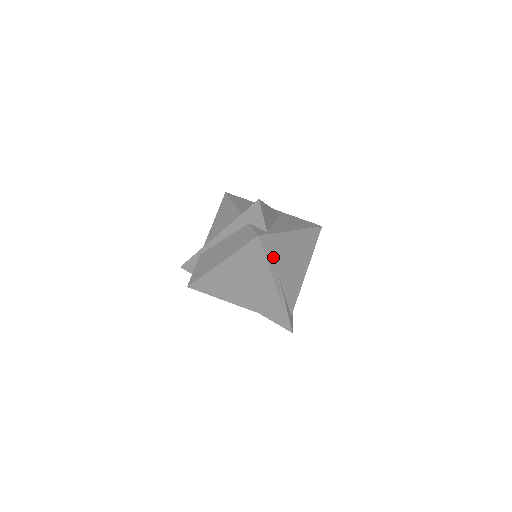
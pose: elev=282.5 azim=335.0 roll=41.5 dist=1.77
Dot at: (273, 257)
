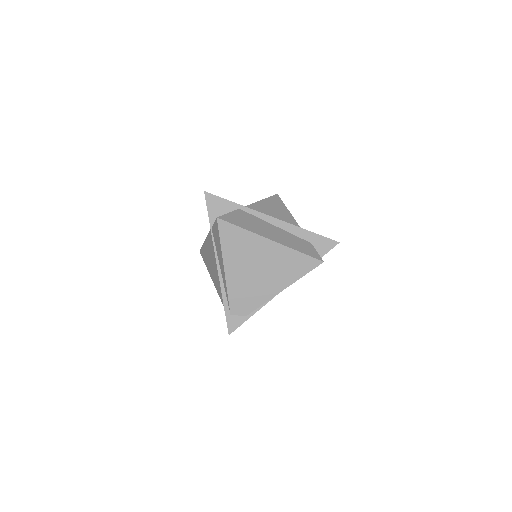
Dot at: occluded
